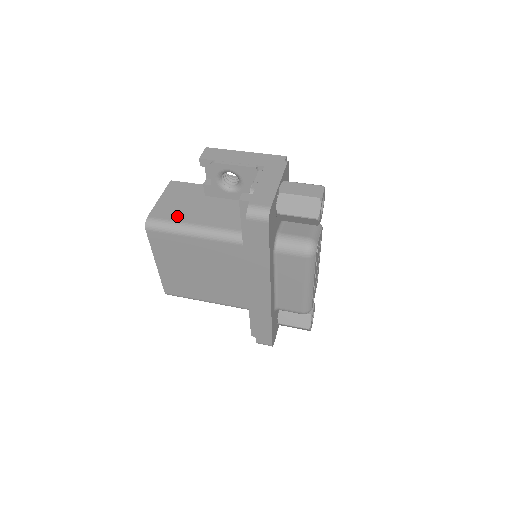
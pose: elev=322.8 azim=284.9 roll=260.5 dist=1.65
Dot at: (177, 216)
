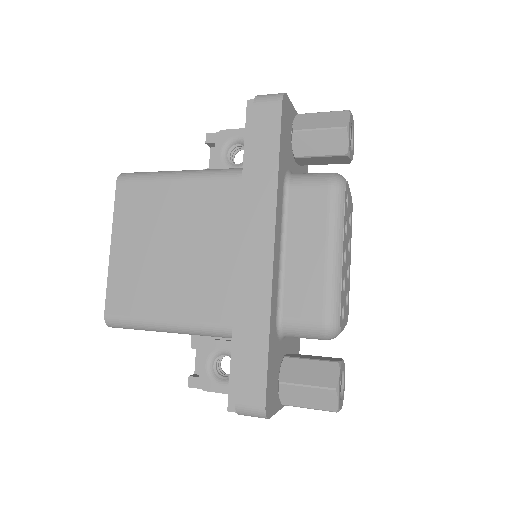
Dot at: occluded
